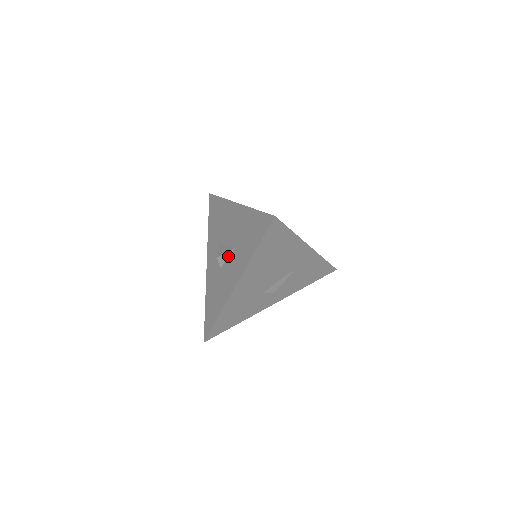
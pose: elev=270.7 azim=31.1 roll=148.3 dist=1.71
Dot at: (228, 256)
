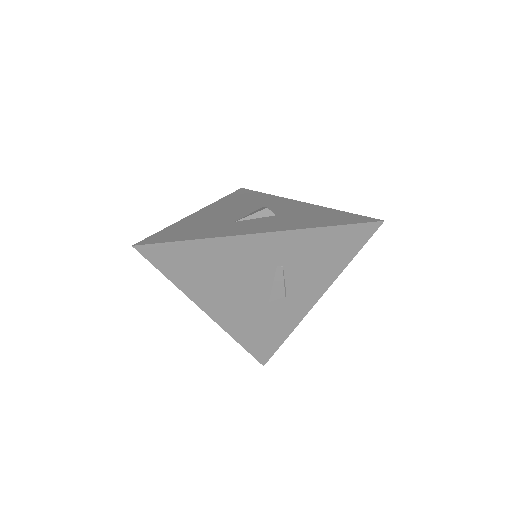
Dot at: occluded
